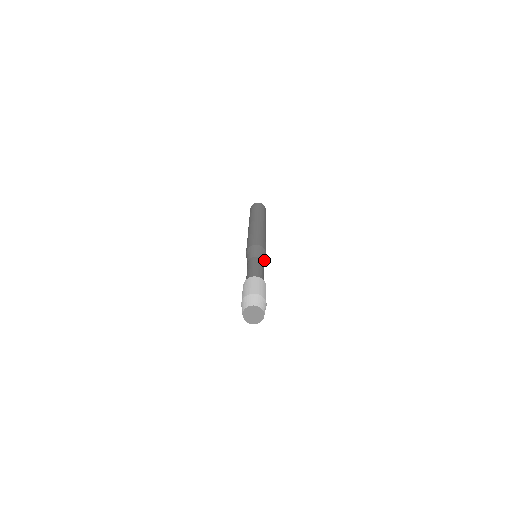
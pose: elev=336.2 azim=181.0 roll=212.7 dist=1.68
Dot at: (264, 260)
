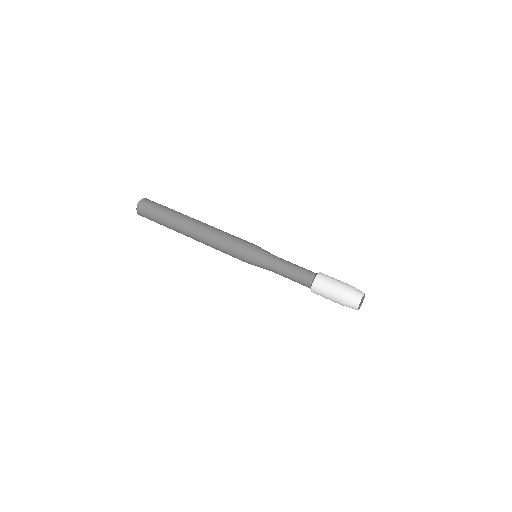
Dot at: occluded
